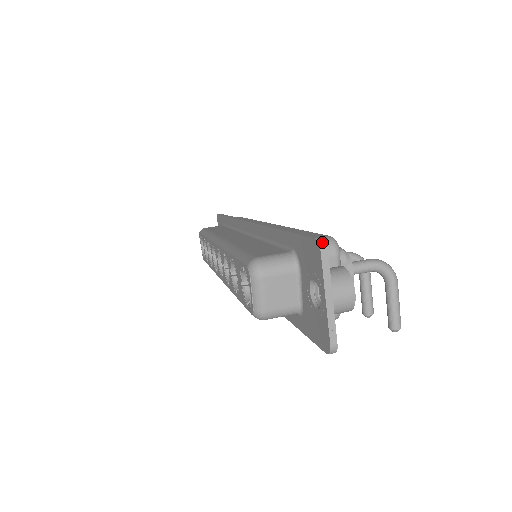
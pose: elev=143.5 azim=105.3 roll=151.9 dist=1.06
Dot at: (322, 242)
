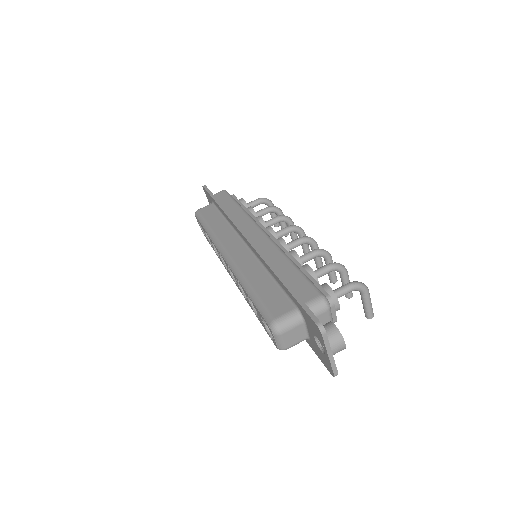
Dot at: (322, 328)
